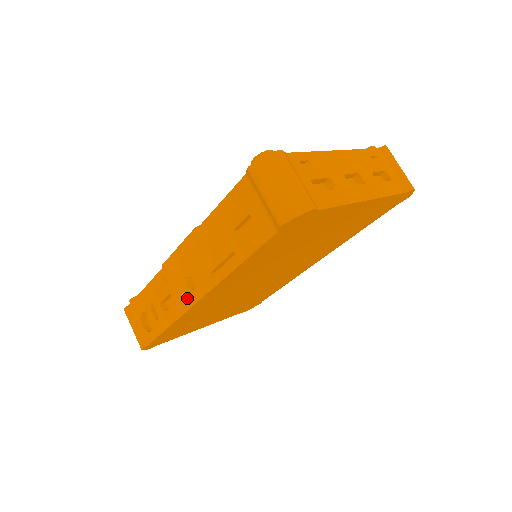
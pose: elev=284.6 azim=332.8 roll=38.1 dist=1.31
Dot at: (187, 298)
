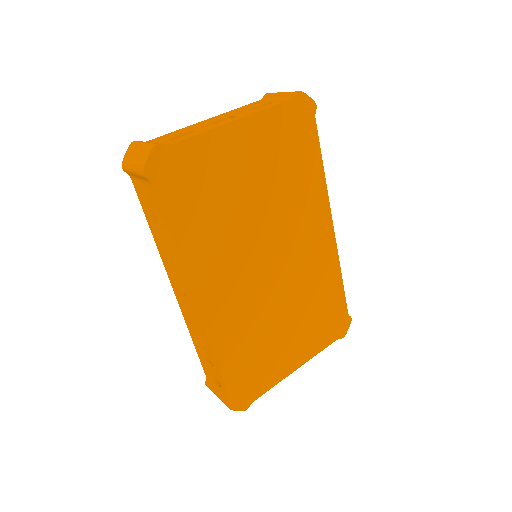
Dot at: (196, 316)
